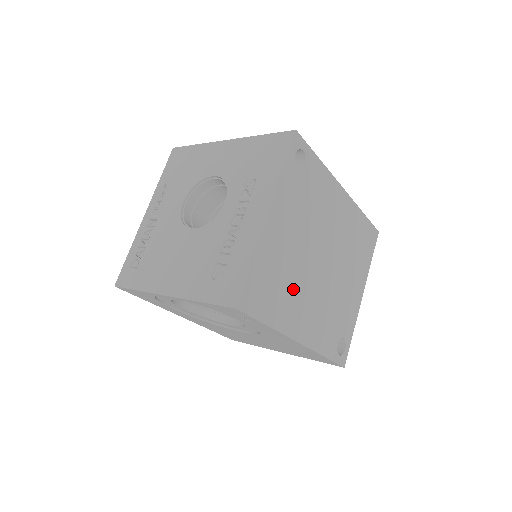
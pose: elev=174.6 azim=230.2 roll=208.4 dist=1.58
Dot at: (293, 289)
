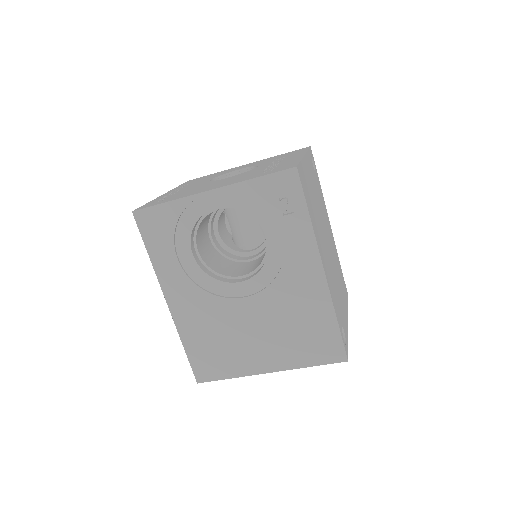
Dot at: (317, 224)
